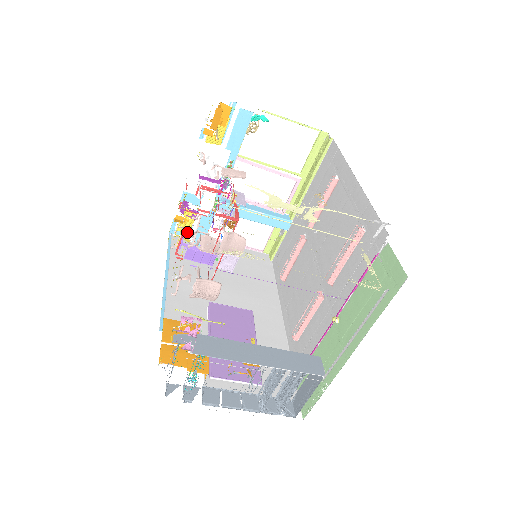
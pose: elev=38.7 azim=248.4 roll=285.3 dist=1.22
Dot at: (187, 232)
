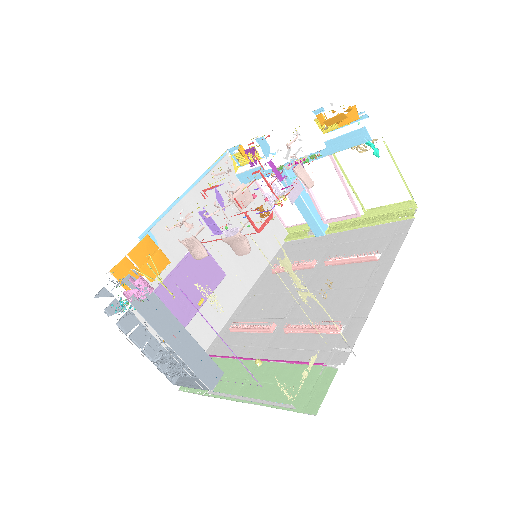
Dot at: (241, 163)
